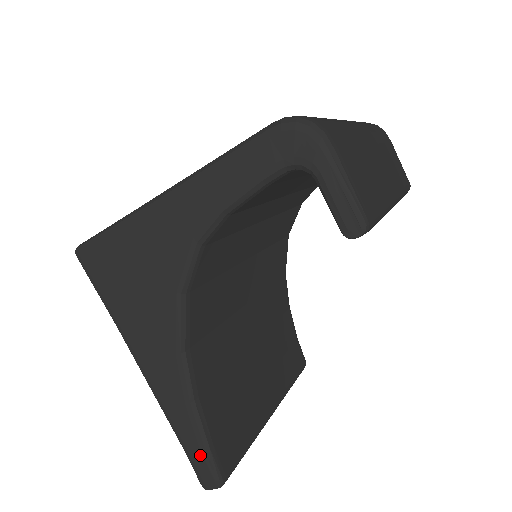
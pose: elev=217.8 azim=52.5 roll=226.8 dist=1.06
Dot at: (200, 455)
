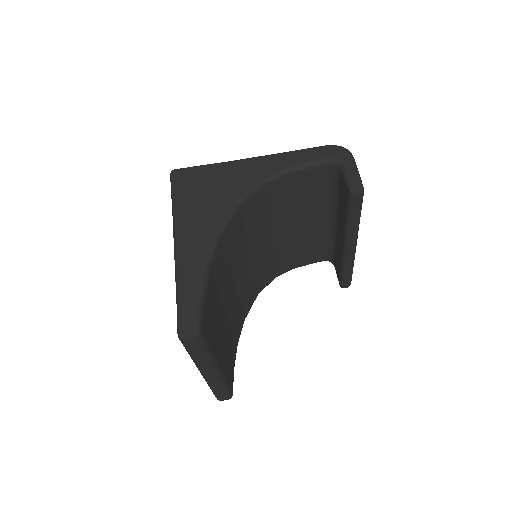
Dot at: (193, 305)
